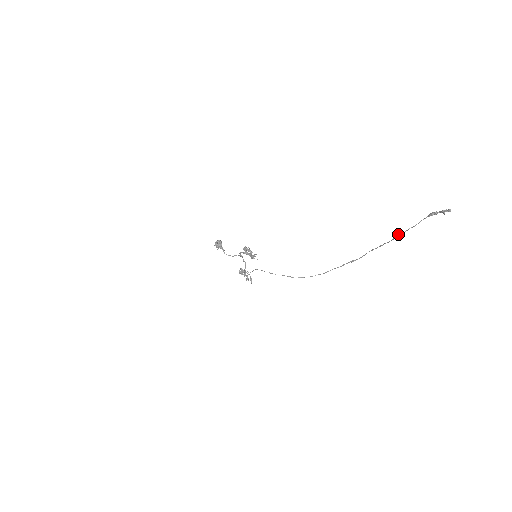
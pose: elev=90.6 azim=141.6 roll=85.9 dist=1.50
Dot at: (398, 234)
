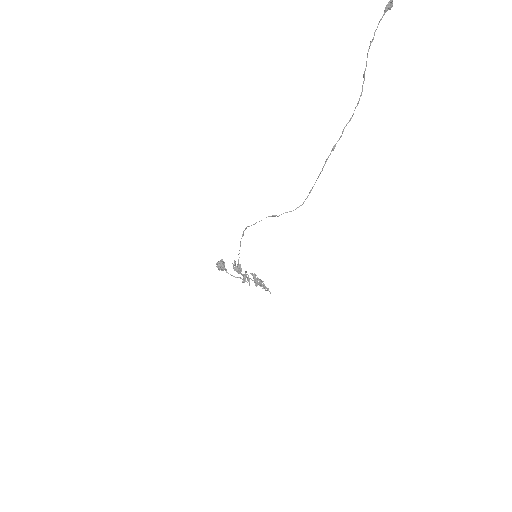
Dot at: occluded
